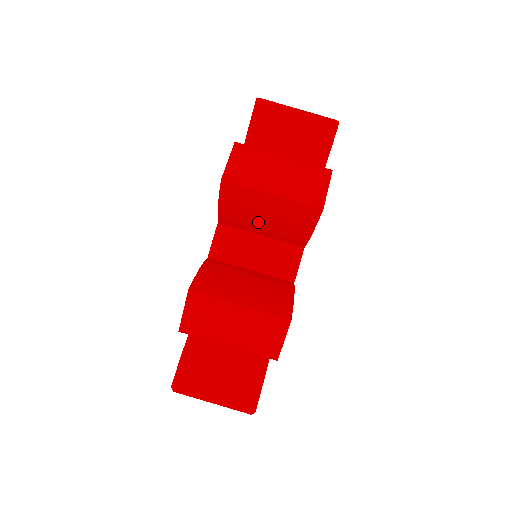
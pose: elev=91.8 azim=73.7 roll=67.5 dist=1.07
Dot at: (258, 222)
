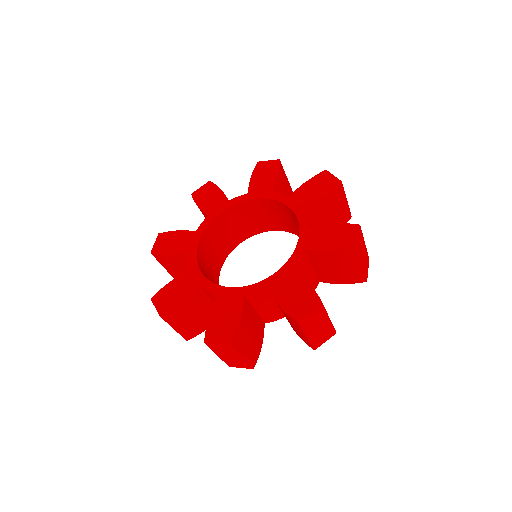
Dot at: occluded
